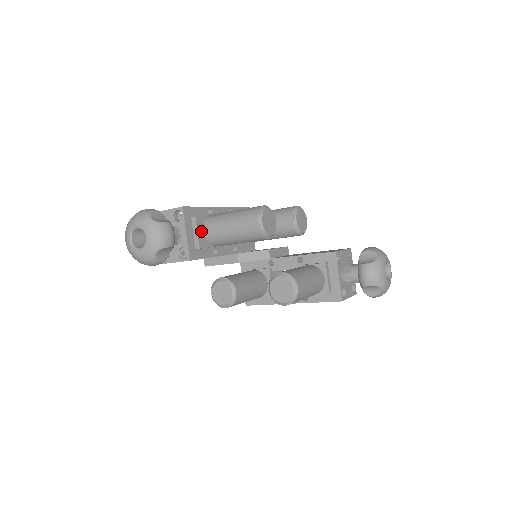
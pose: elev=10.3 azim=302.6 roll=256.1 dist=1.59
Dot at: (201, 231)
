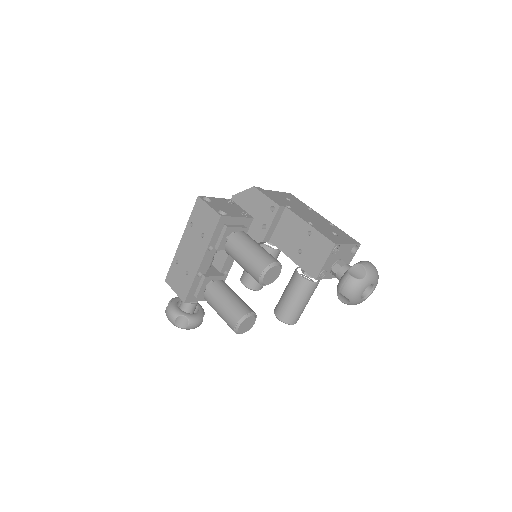
Dot at: occluded
